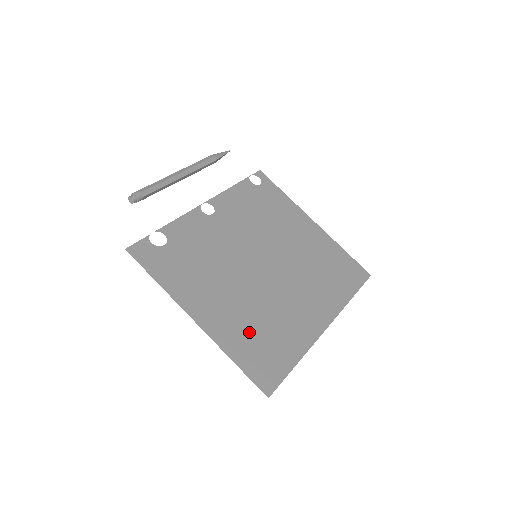
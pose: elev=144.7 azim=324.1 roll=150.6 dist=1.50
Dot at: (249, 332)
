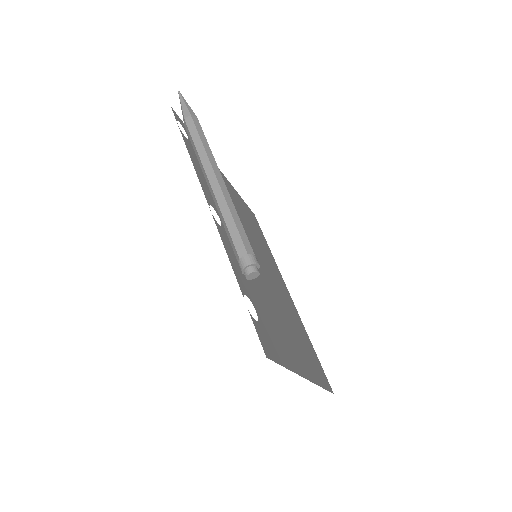
Dot at: (305, 349)
